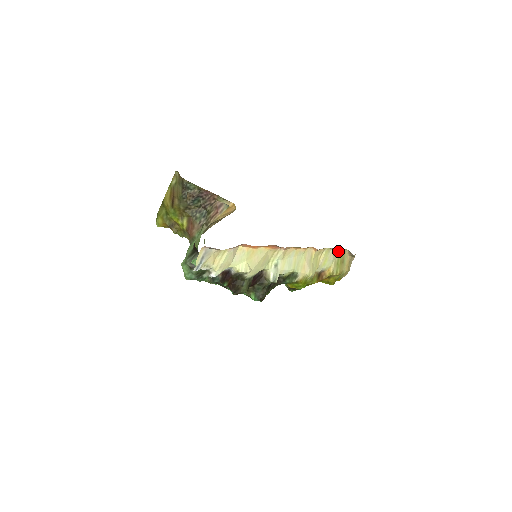
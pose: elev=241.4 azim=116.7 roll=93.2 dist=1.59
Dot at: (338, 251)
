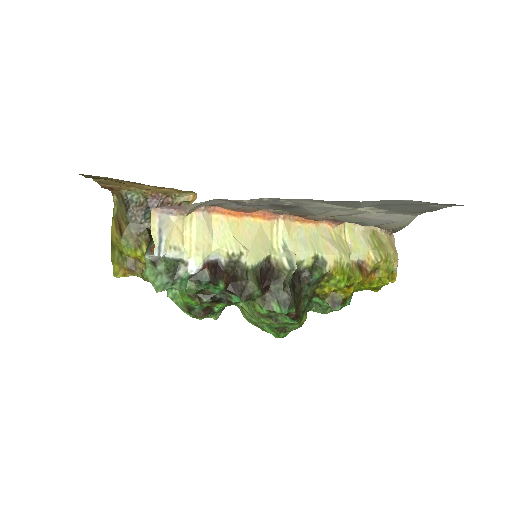
Dot at: (365, 229)
